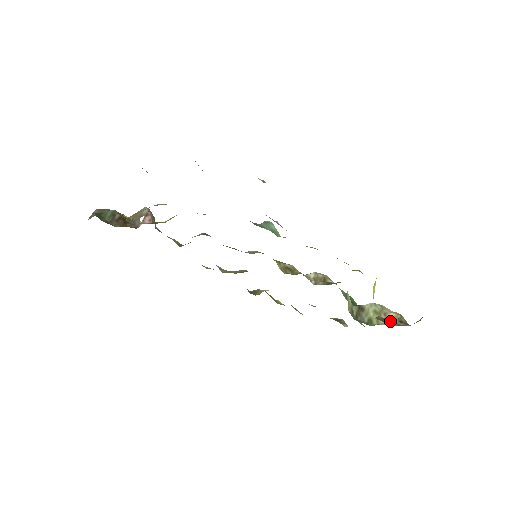
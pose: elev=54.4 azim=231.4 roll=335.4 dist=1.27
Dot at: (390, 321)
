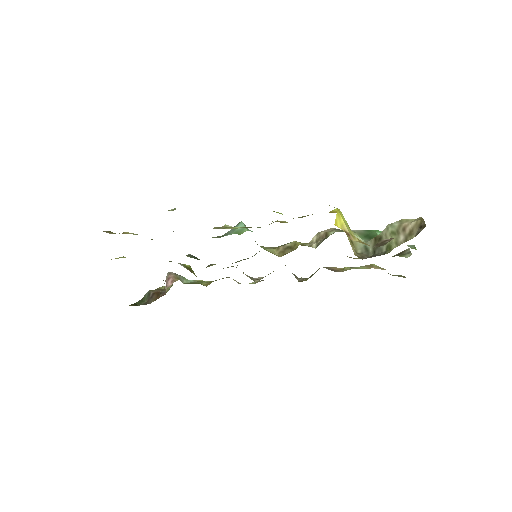
Dot at: (390, 240)
